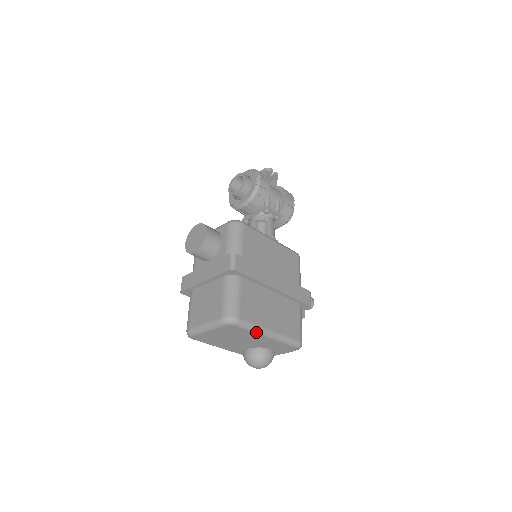
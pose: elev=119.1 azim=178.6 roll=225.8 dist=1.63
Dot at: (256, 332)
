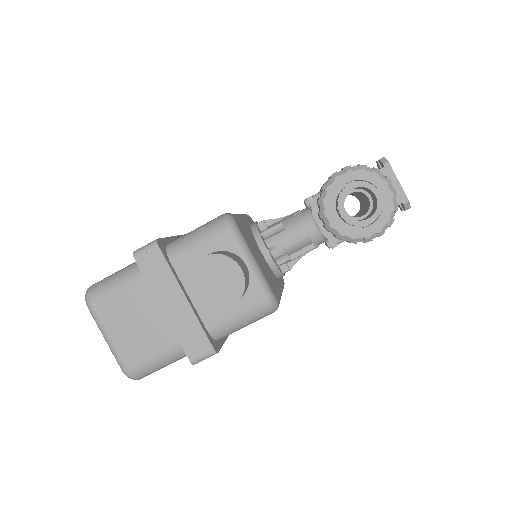
Dot at: occluded
